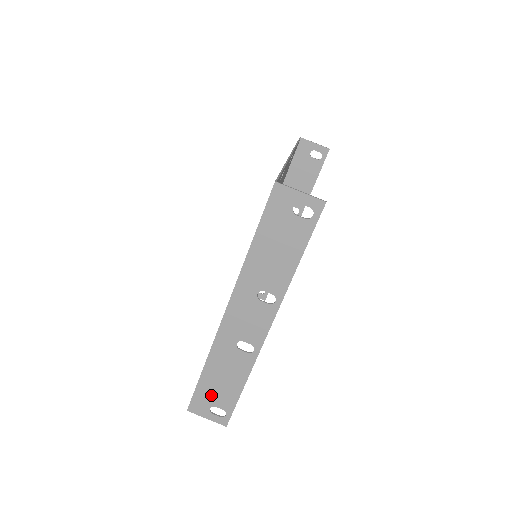
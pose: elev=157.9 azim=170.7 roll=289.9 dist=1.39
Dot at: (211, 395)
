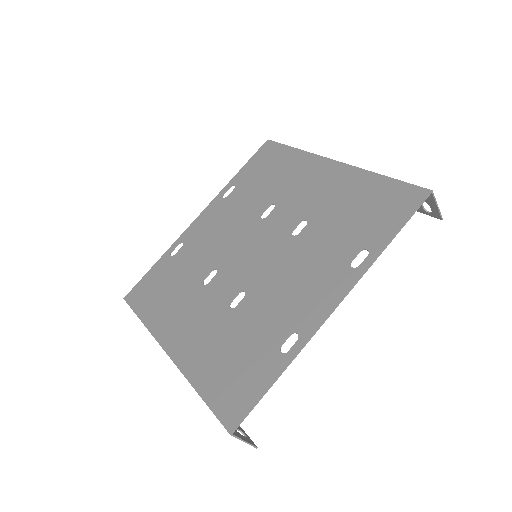
Dot at: occluded
